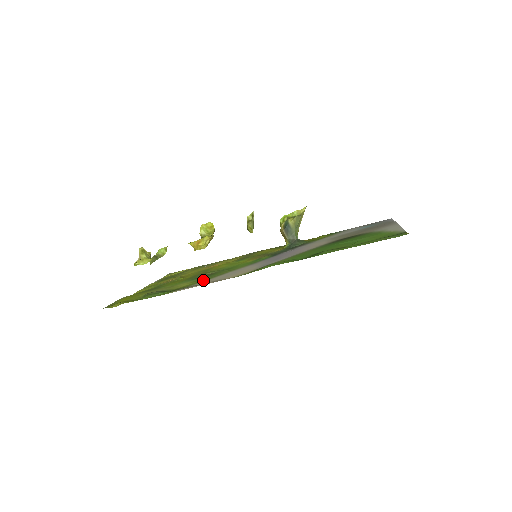
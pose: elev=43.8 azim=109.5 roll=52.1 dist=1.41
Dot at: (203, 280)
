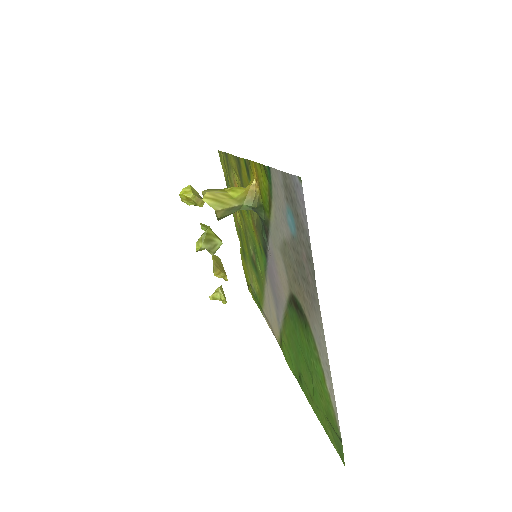
Dot at: (261, 292)
